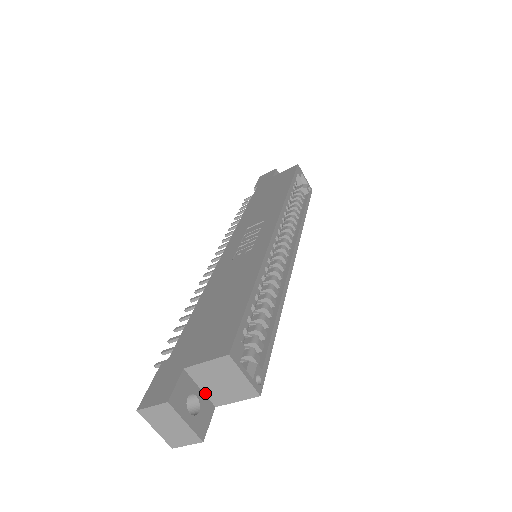
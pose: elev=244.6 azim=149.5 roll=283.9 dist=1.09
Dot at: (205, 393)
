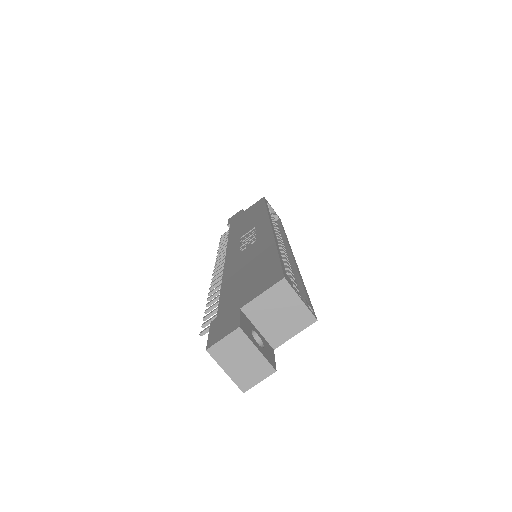
Dot at: (263, 334)
